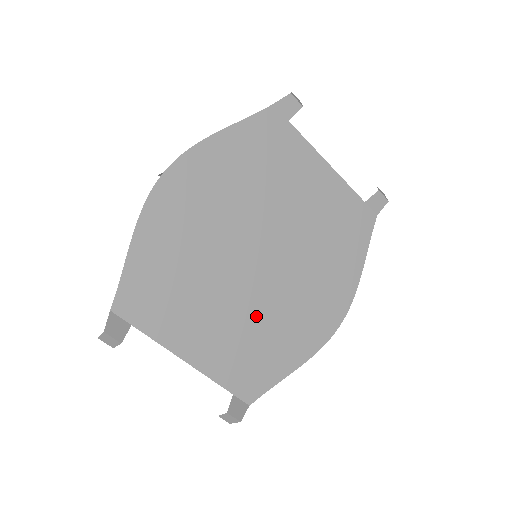
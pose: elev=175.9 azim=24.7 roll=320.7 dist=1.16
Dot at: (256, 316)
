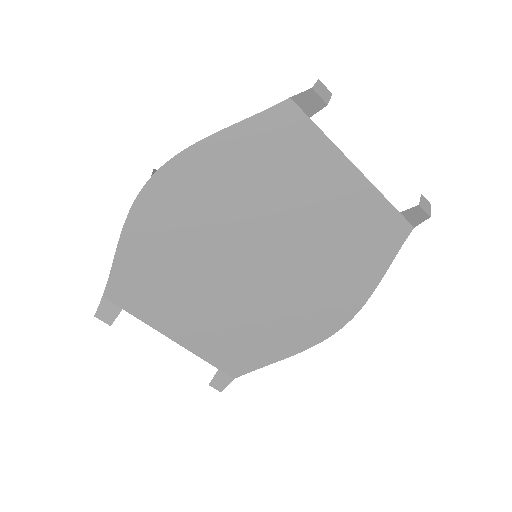
Dot at: (247, 313)
